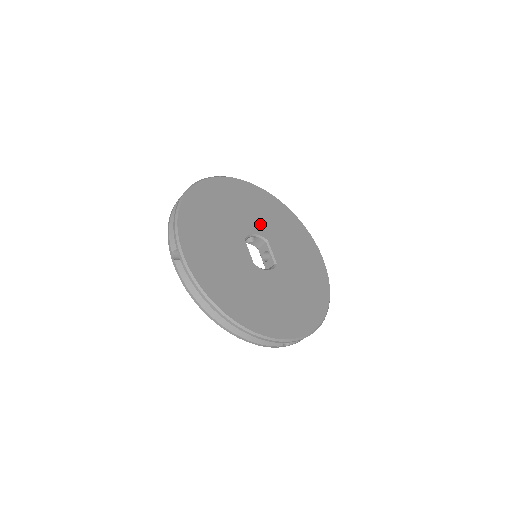
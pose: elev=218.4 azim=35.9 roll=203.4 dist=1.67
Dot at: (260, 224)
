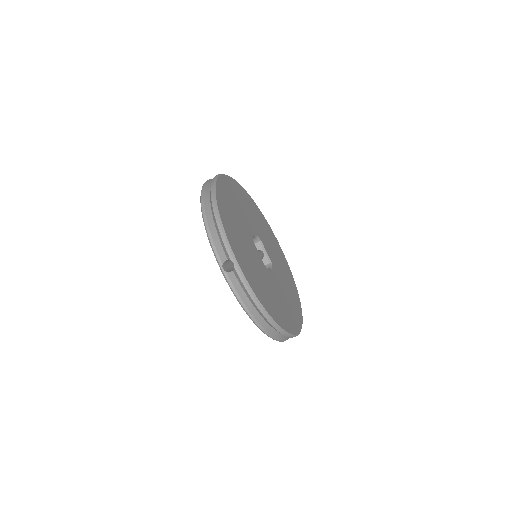
Dot at: (253, 224)
